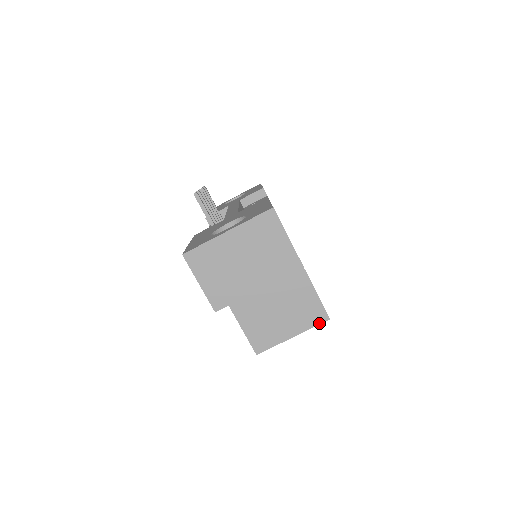
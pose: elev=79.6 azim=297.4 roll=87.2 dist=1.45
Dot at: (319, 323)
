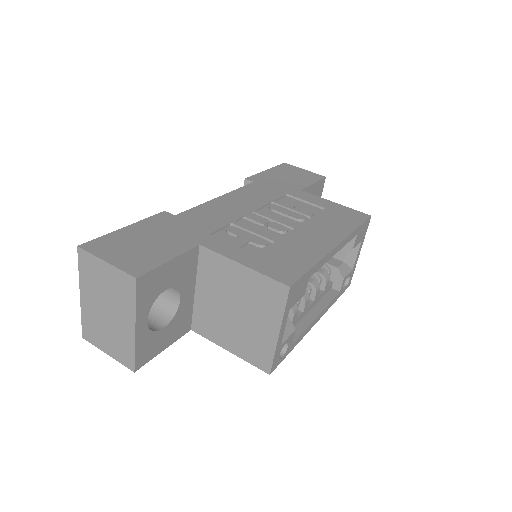
Dot at: (285, 300)
